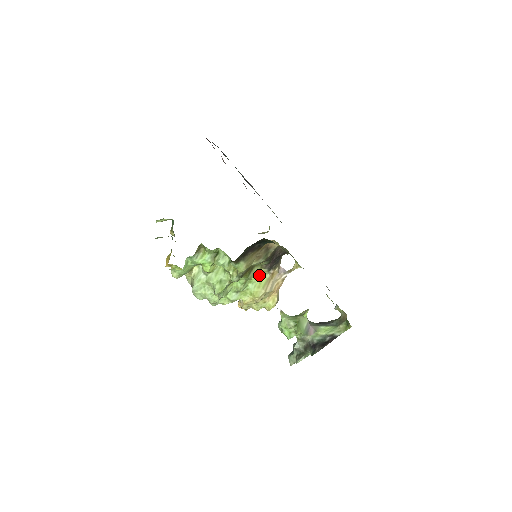
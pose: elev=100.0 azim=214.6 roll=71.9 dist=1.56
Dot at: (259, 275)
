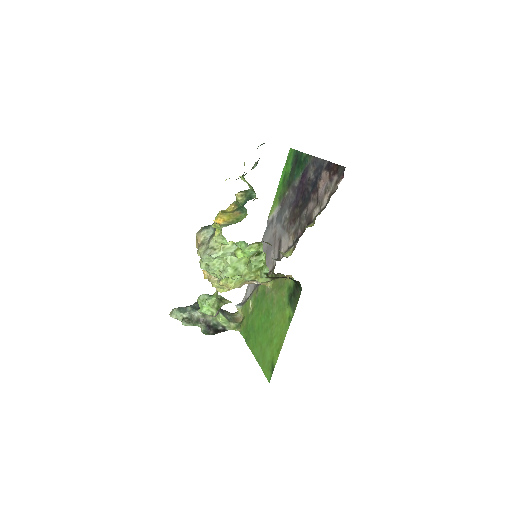
Dot at: occluded
